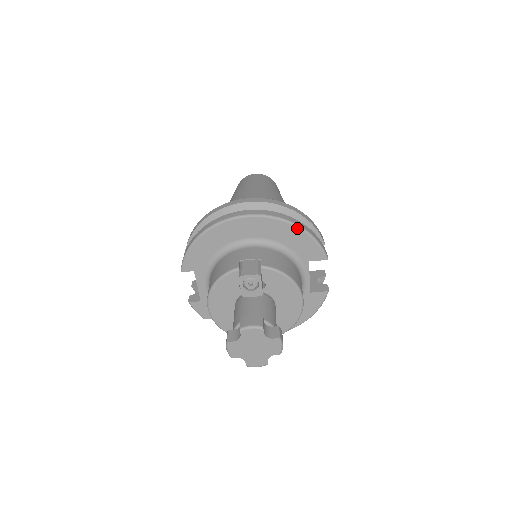
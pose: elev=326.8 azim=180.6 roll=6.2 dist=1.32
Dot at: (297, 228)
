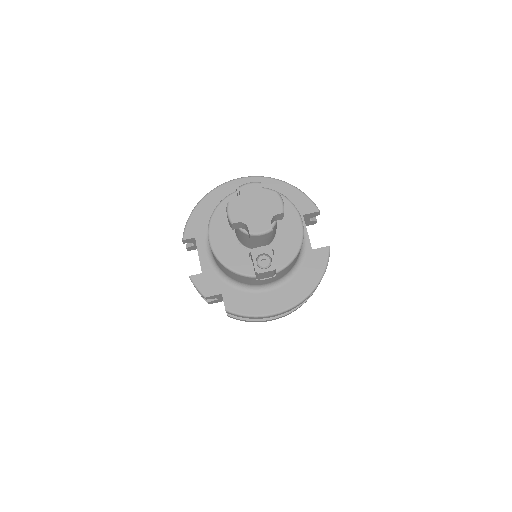
Dot at: (286, 184)
